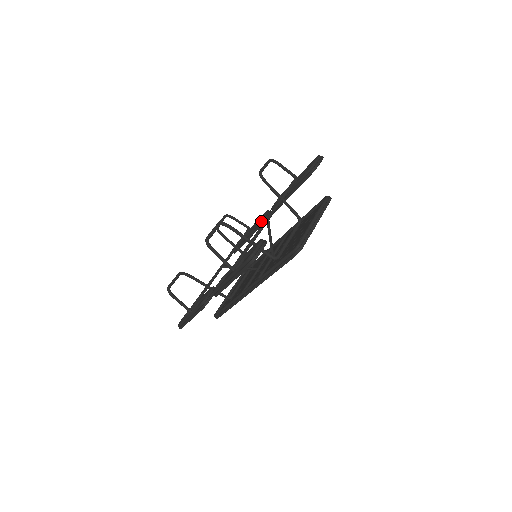
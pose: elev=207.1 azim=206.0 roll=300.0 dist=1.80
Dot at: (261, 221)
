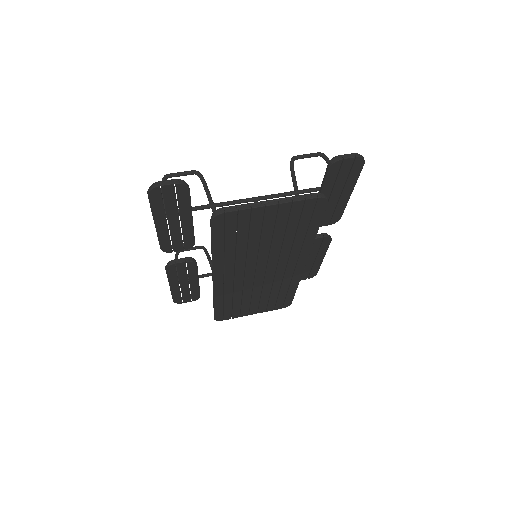
Dot at: occluded
